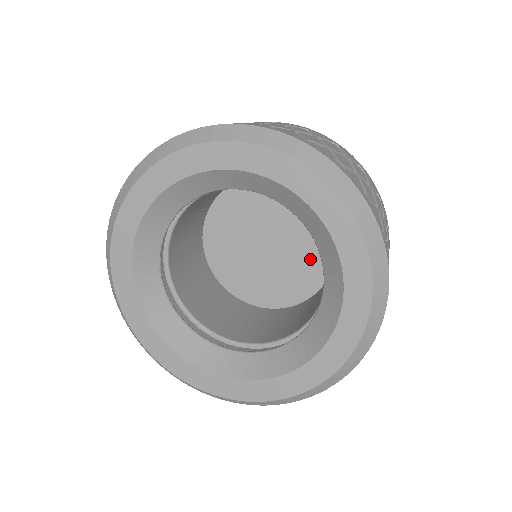
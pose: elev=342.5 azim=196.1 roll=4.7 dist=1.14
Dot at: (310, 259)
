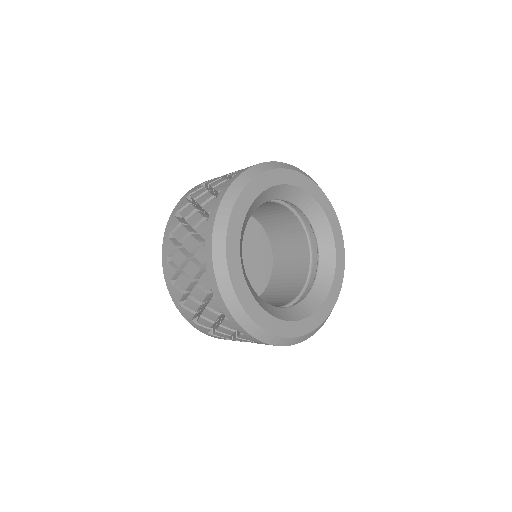
Dot at: (260, 271)
